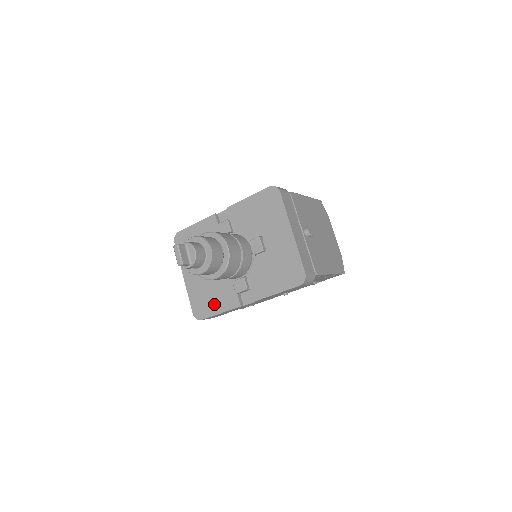
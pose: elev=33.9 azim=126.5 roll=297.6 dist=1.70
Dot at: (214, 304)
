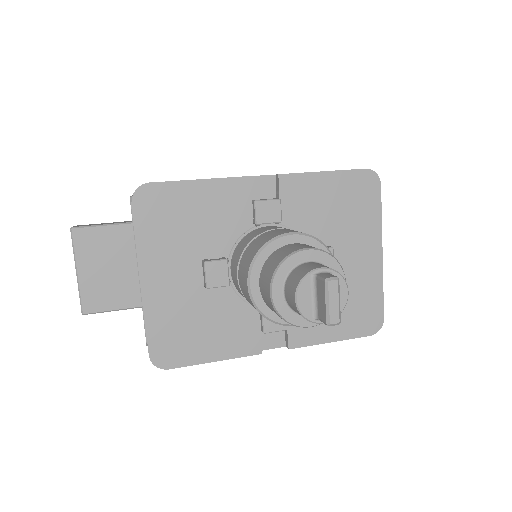
Dot at: (206, 343)
